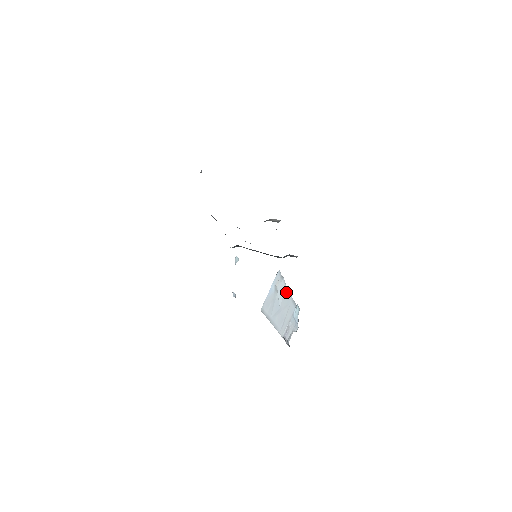
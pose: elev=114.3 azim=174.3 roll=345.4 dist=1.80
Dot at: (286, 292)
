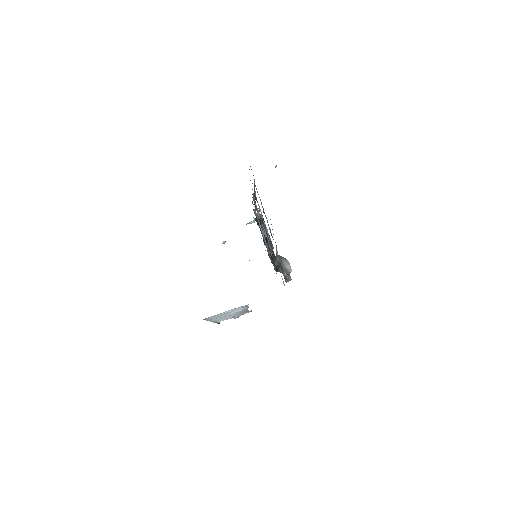
Dot at: (244, 310)
